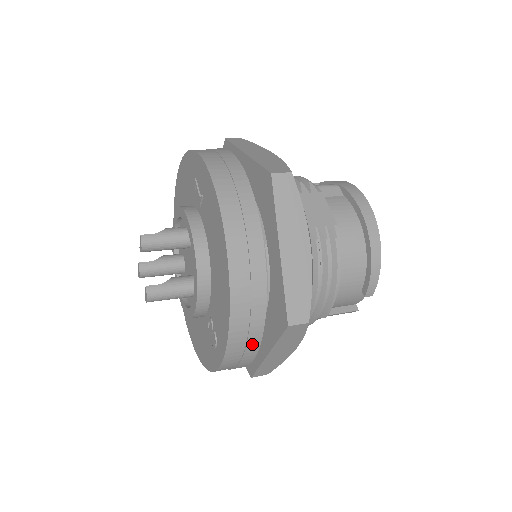
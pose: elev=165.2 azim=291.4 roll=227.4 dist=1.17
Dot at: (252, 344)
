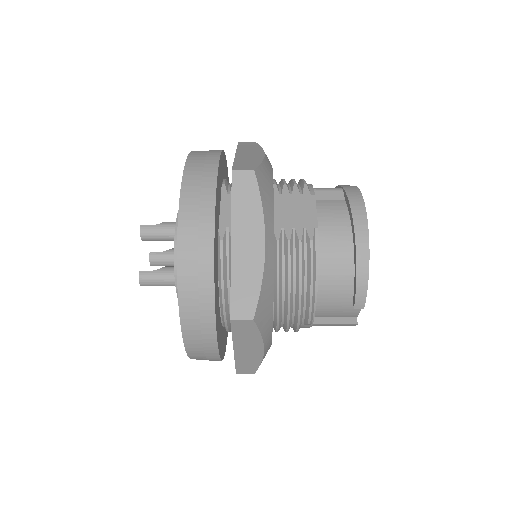
Dot at: (208, 334)
